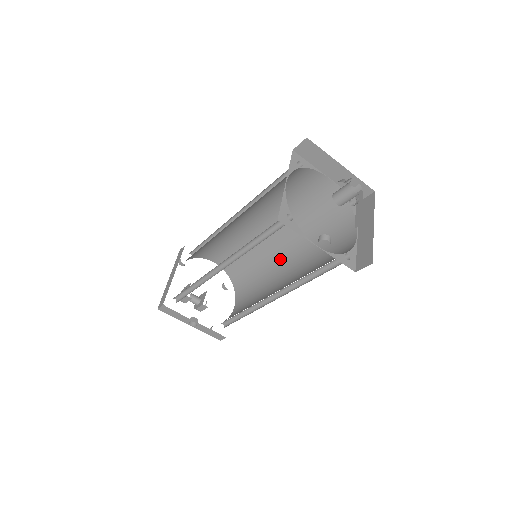
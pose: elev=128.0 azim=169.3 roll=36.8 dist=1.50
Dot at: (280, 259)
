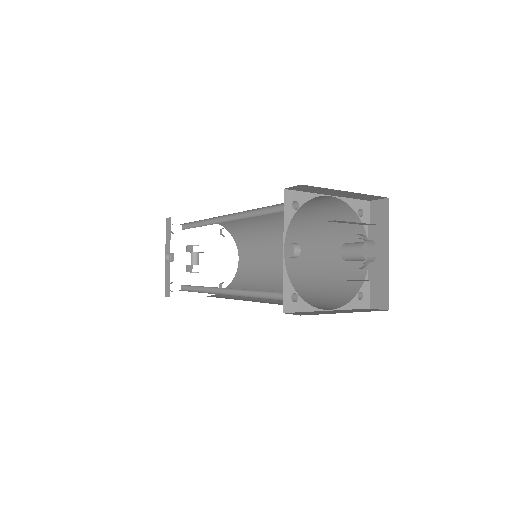
Dot at: occluded
